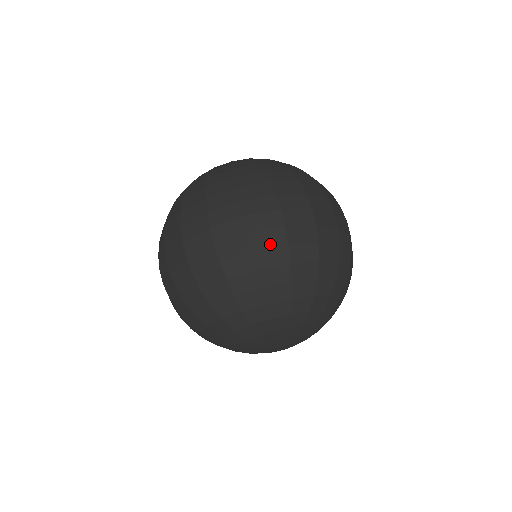
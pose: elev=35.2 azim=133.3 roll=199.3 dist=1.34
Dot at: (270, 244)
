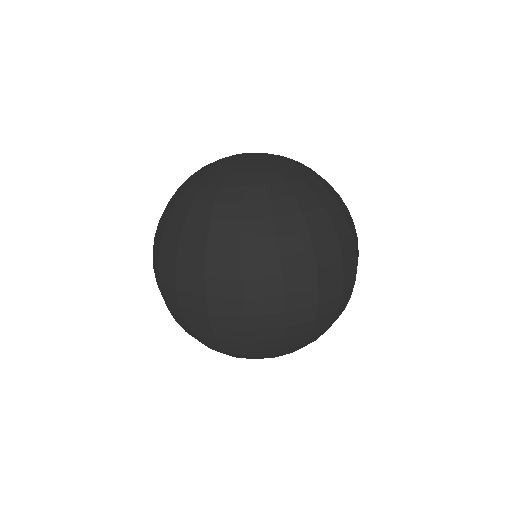
Dot at: (197, 321)
